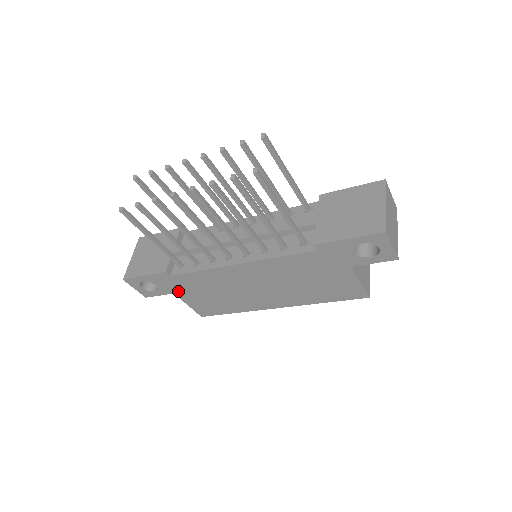
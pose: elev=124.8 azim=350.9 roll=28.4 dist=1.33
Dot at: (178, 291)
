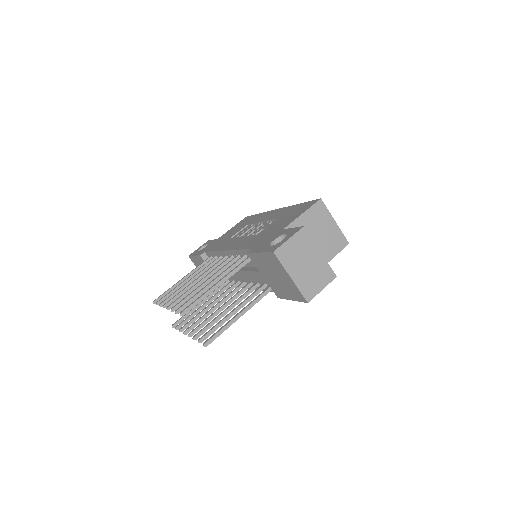
Dot at: occluded
